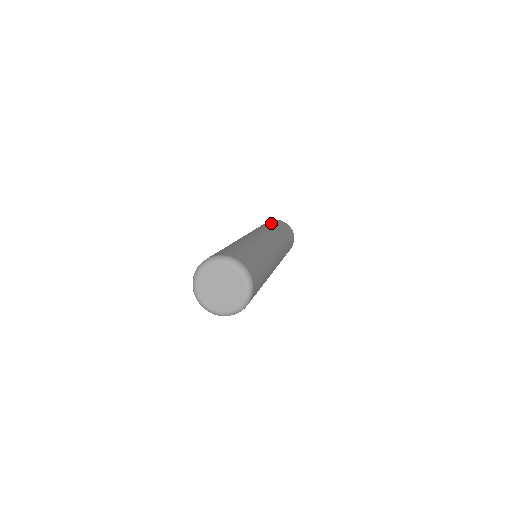
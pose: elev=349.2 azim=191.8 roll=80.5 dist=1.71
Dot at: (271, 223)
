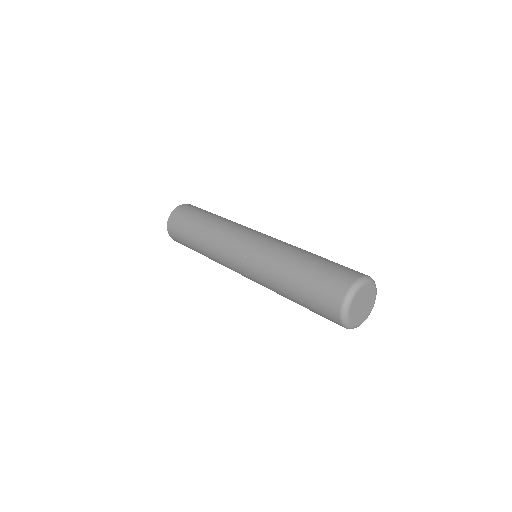
Dot at: (203, 213)
